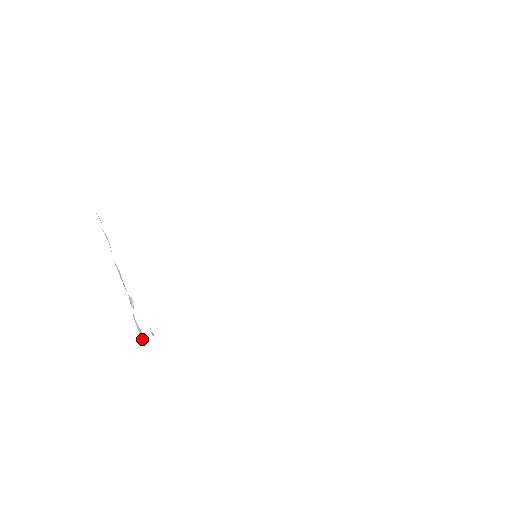
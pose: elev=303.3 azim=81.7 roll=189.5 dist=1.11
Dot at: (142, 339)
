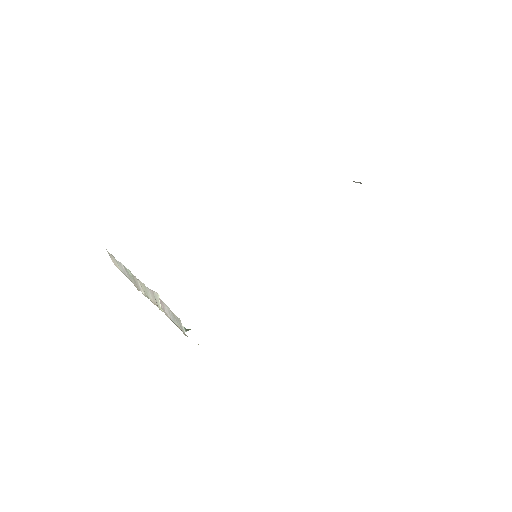
Dot at: (172, 316)
